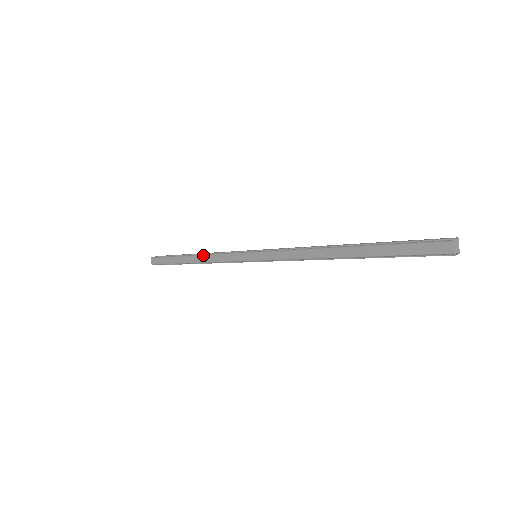
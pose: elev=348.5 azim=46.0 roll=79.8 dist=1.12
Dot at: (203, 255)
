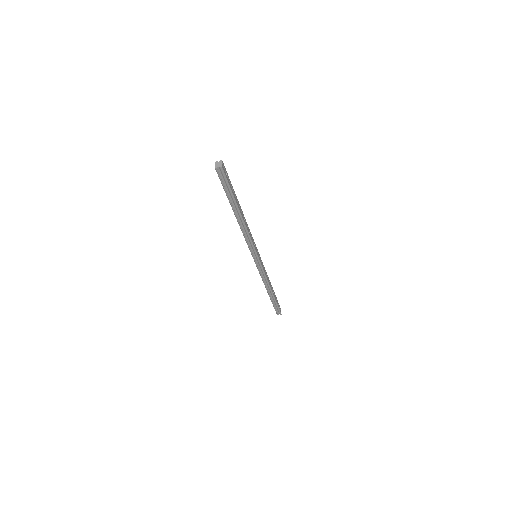
Dot at: occluded
